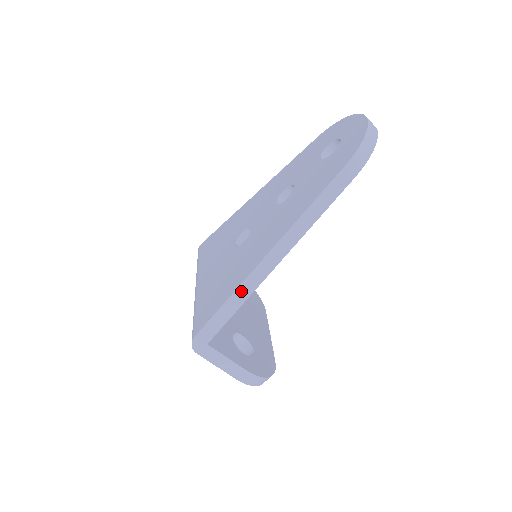
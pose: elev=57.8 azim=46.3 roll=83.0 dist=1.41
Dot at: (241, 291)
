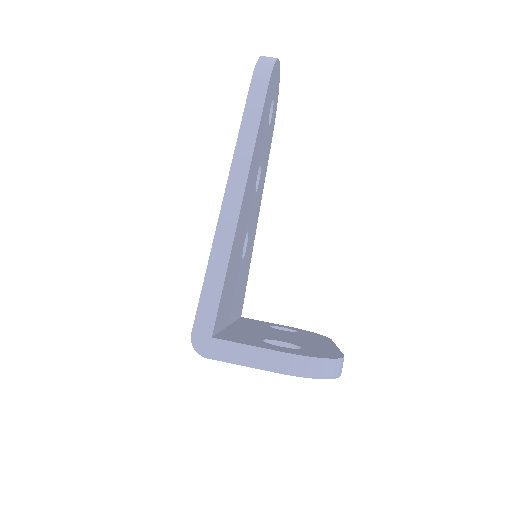
Dot at: (217, 254)
